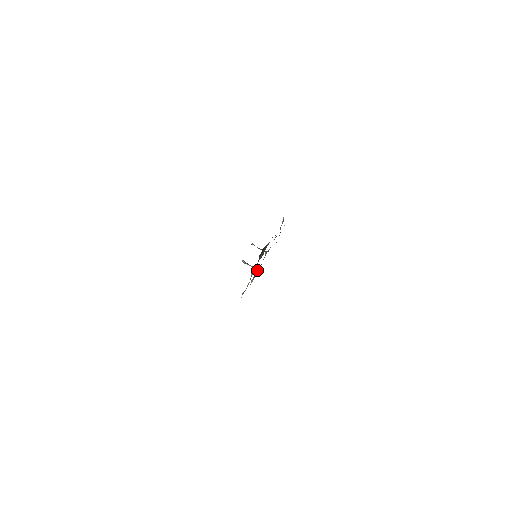
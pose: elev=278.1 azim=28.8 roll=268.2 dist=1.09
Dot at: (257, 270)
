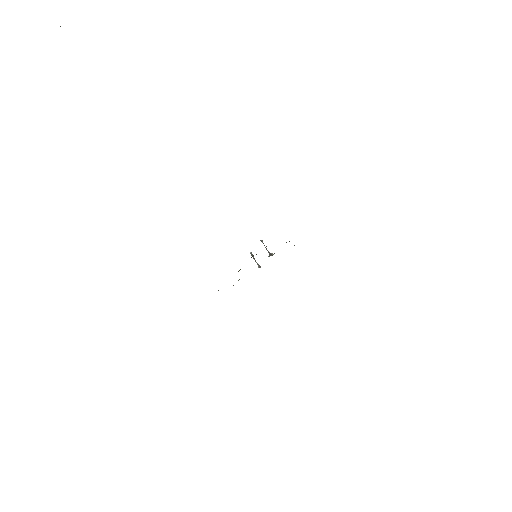
Dot at: occluded
